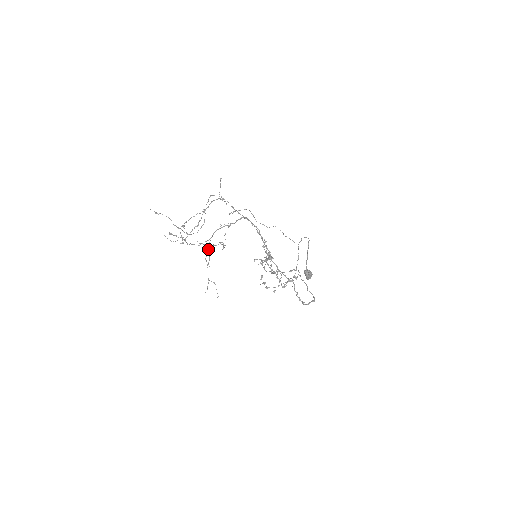
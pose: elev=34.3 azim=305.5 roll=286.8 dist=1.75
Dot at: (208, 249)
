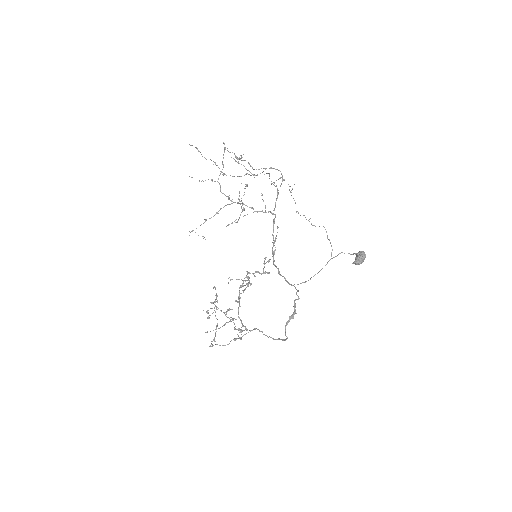
Dot at: occluded
